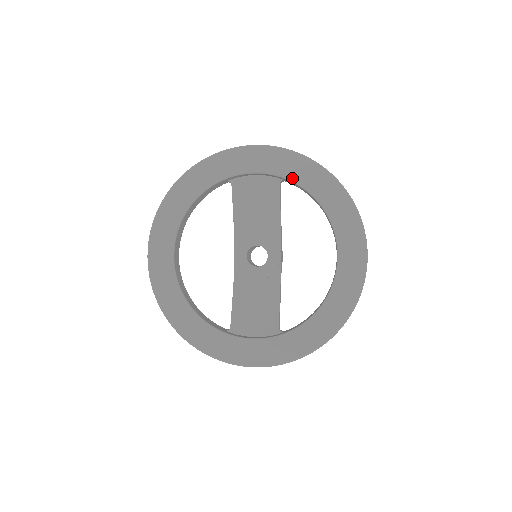
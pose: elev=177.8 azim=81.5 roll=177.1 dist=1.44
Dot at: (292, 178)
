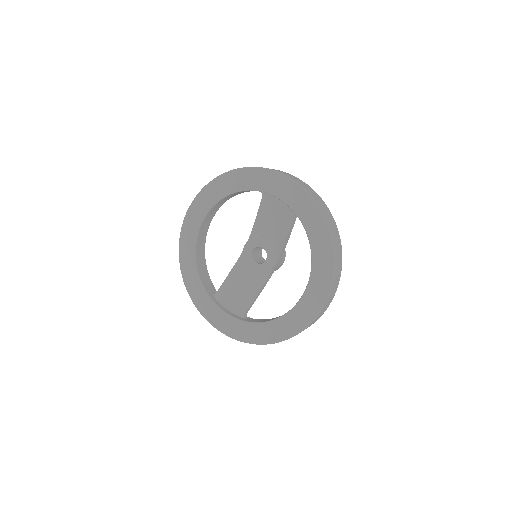
Dot at: (302, 219)
